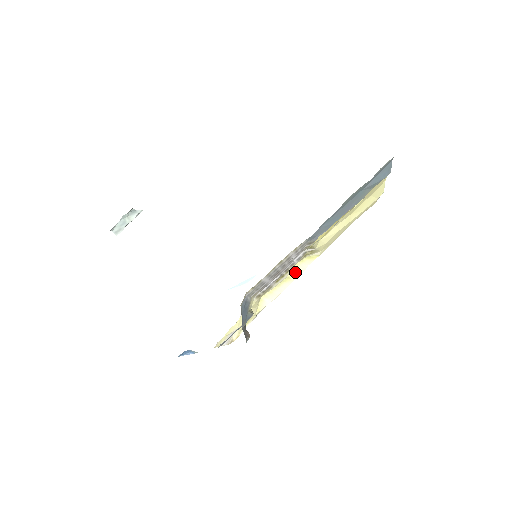
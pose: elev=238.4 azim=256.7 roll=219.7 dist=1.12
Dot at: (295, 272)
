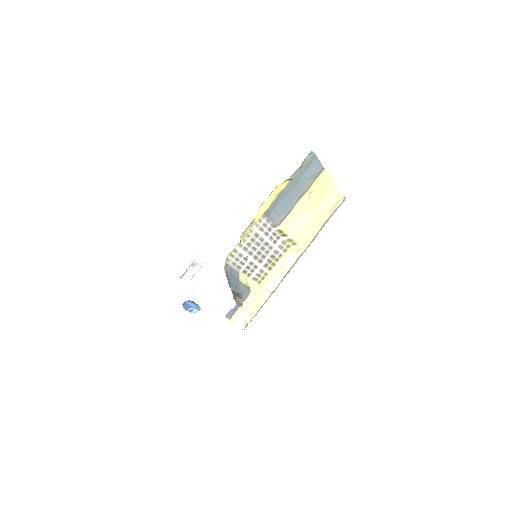
Dot at: (286, 263)
